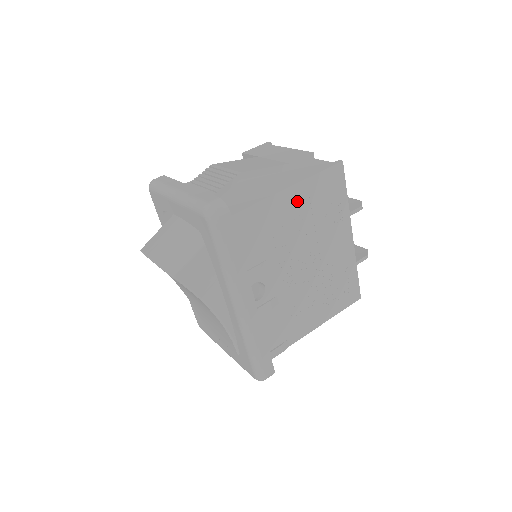
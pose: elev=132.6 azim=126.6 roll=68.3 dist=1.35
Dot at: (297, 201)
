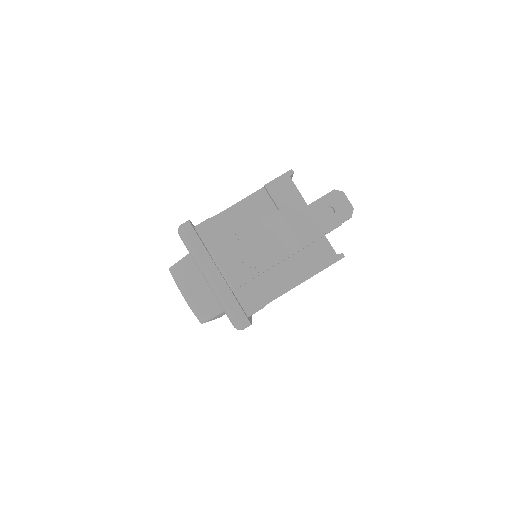
Dot at: occluded
